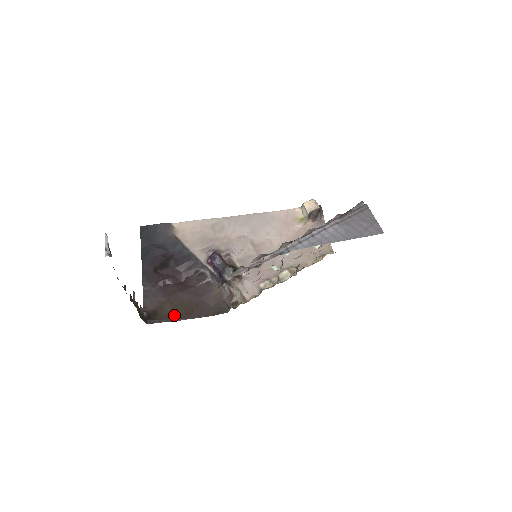
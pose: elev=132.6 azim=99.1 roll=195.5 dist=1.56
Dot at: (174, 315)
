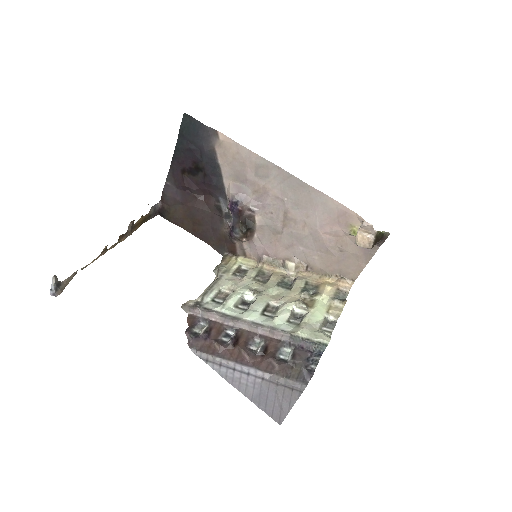
Dot at: (182, 222)
